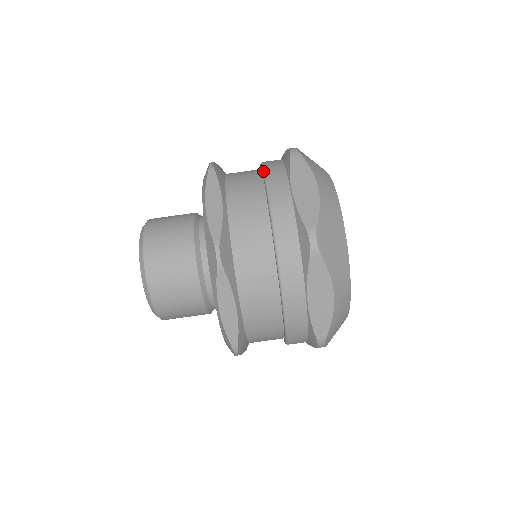
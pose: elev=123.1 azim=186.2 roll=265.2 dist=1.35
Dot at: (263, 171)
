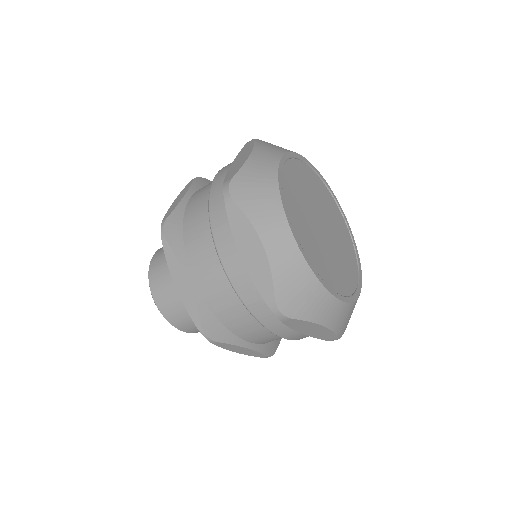
Dot at: occluded
